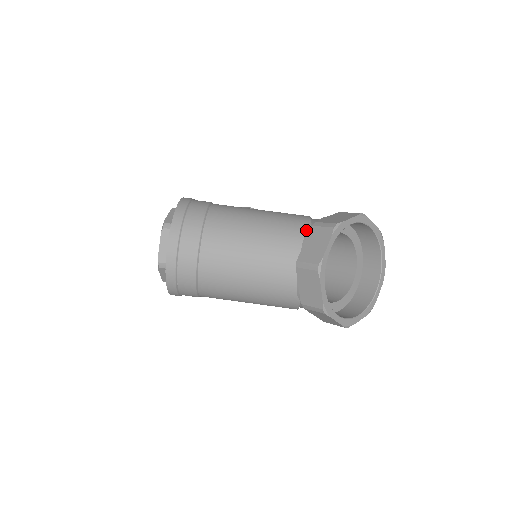
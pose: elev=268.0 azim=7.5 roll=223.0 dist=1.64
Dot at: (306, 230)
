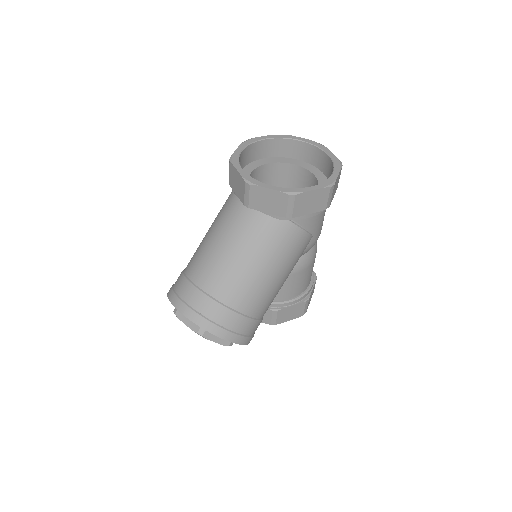
Dot at: (233, 192)
